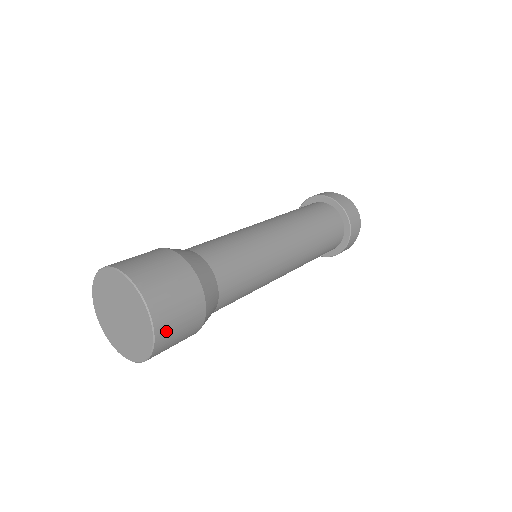
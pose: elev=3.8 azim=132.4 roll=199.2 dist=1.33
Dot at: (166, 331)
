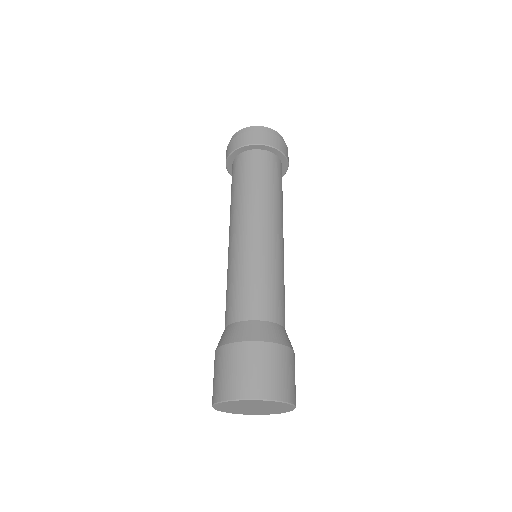
Dot at: occluded
